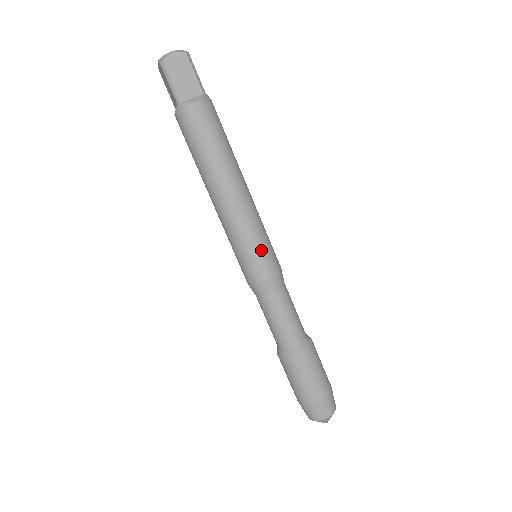
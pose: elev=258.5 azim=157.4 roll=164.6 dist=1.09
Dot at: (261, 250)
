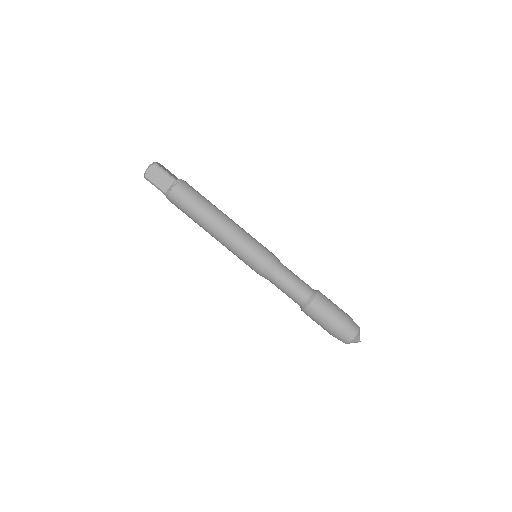
Dot at: (253, 253)
